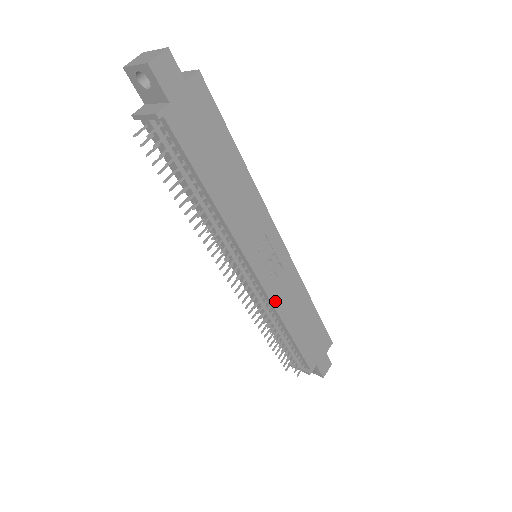
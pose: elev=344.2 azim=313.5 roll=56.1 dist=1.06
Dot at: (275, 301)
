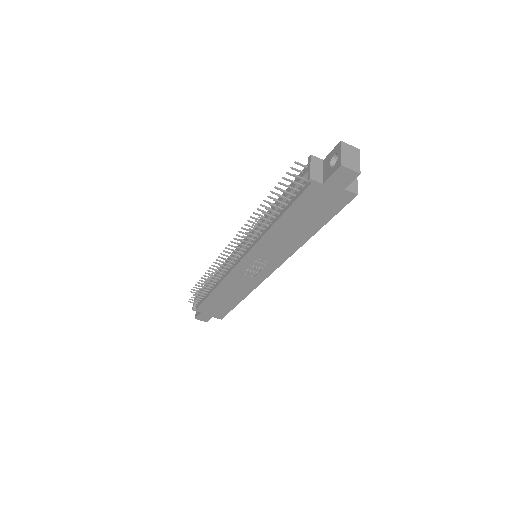
Dot at: (229, 277)
